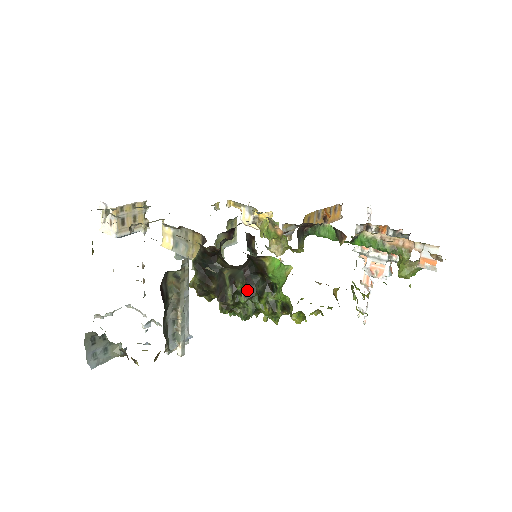
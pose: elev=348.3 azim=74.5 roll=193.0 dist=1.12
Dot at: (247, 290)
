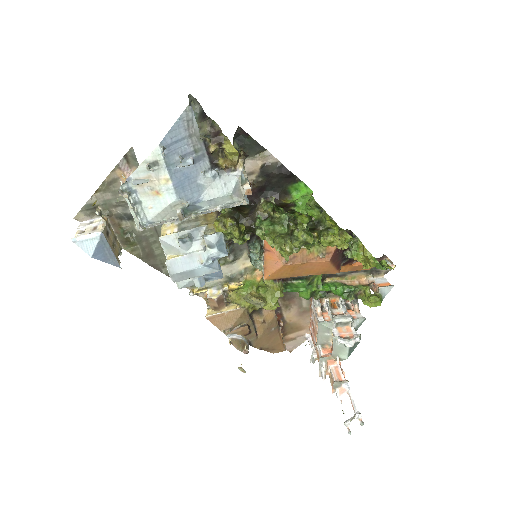
Dot at: occluded
